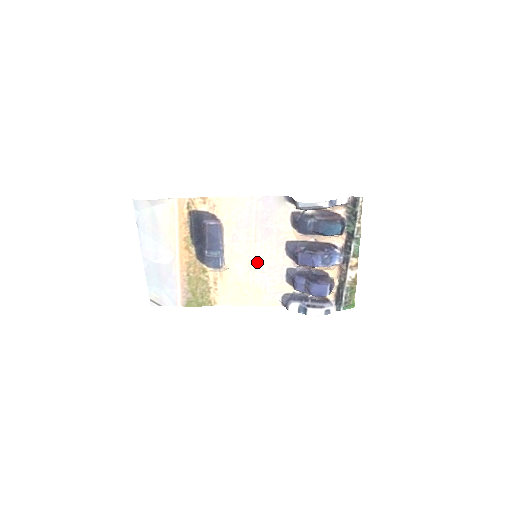
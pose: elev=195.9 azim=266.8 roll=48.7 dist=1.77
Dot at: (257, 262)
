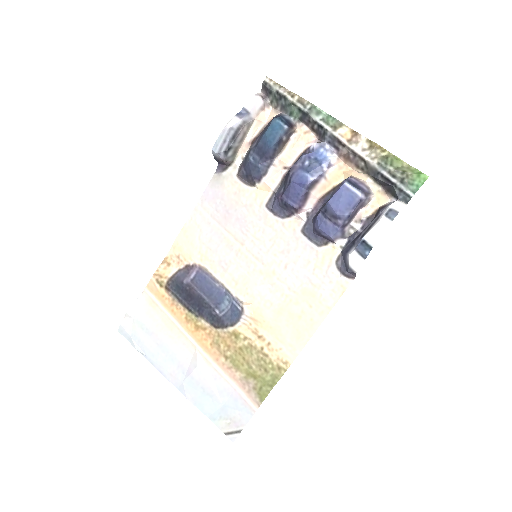
Dot at: (268, 263)
